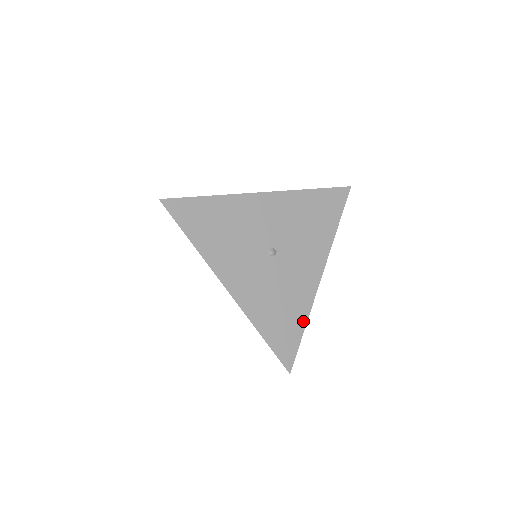
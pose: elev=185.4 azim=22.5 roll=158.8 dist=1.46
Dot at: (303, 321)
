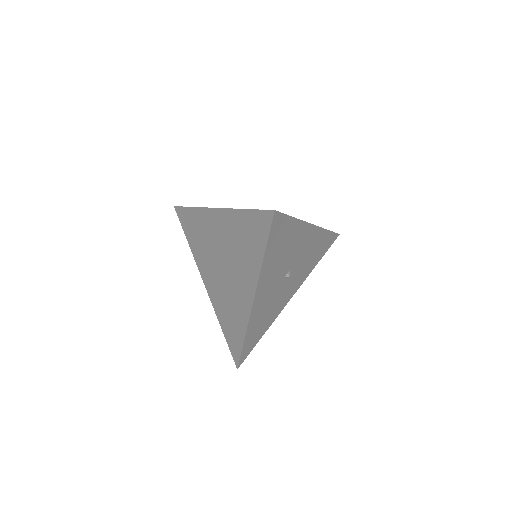
Dot at: (265, 330)
